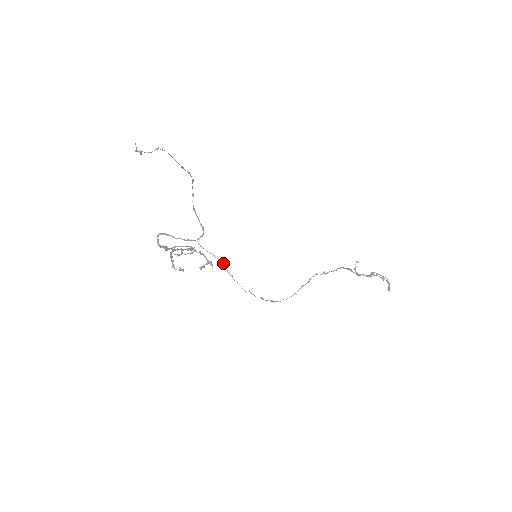
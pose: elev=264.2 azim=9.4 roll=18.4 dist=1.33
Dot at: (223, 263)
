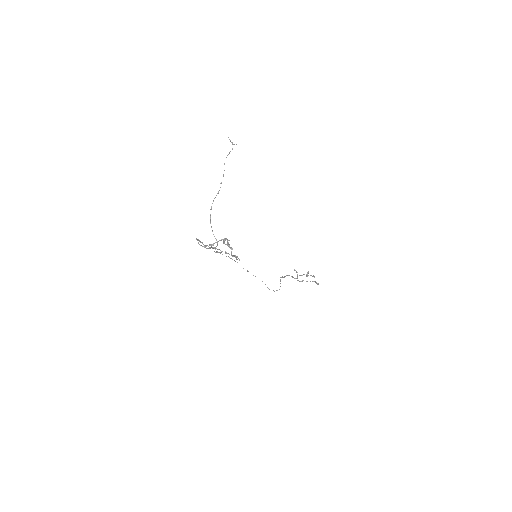
Dot at: occluded
